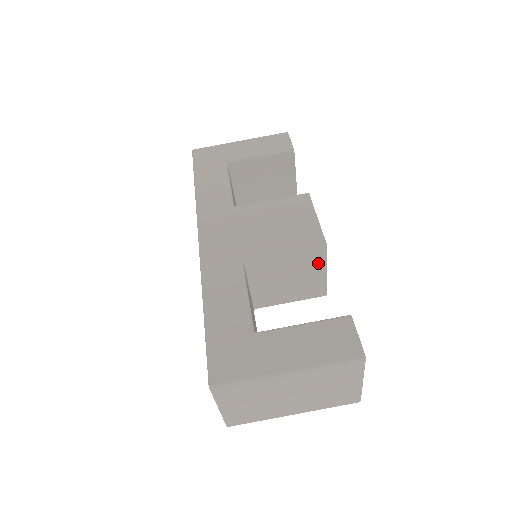
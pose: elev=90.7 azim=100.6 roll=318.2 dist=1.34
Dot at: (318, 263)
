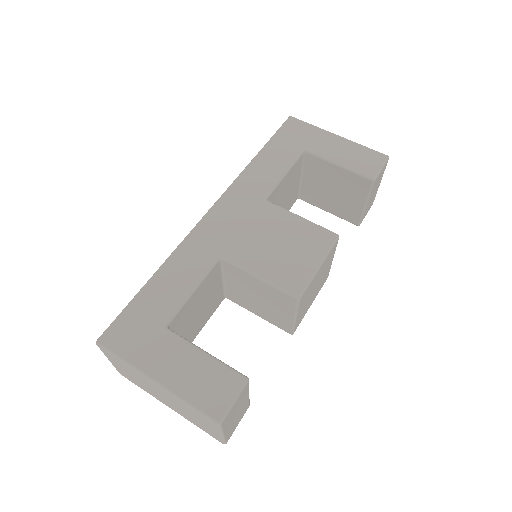
Dot at: (288, 306)
